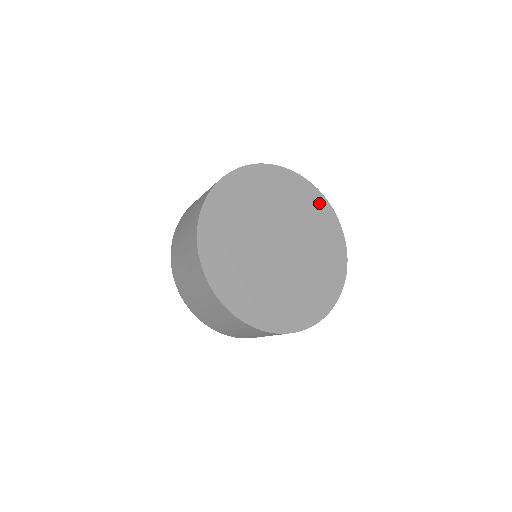
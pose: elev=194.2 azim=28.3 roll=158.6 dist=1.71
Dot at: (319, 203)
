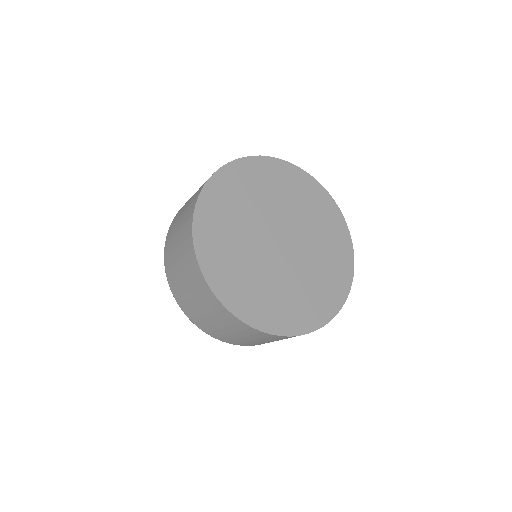
Dot at: (328, 206)
